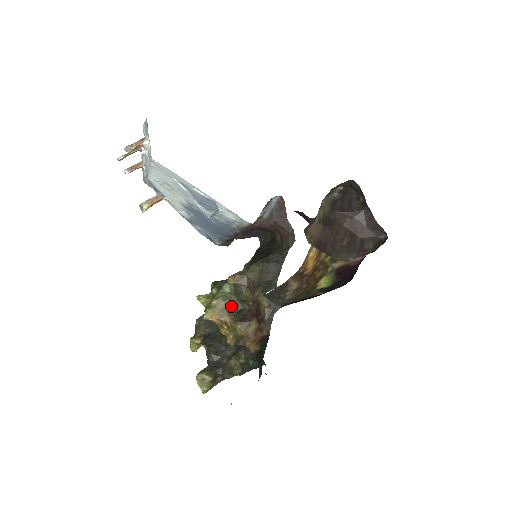
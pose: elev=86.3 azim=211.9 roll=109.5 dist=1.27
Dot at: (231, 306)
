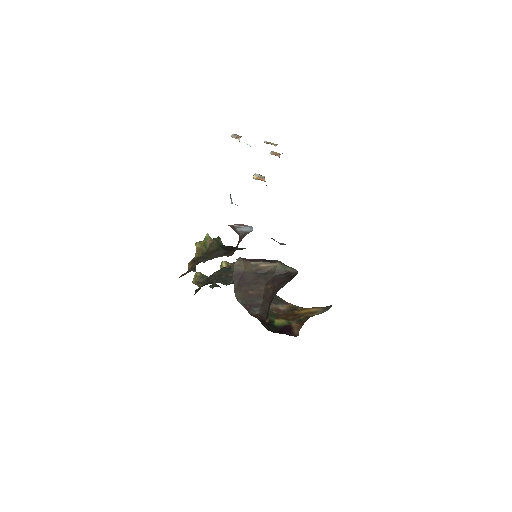
Dot at: (203, 252)
